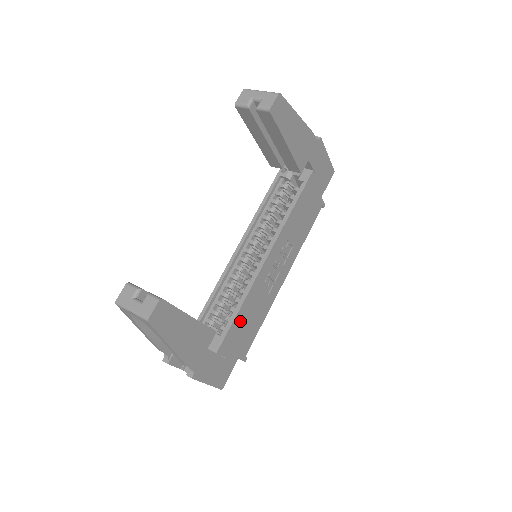
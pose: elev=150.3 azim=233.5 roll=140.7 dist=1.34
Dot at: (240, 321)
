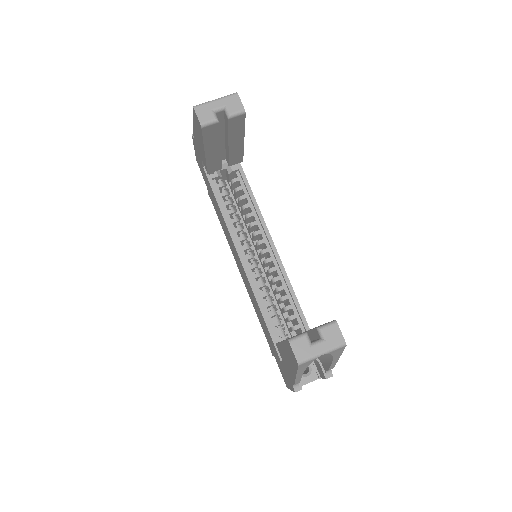
Dot at: occluded
